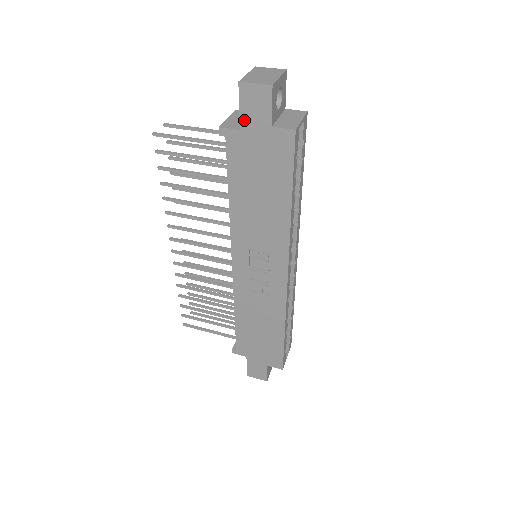
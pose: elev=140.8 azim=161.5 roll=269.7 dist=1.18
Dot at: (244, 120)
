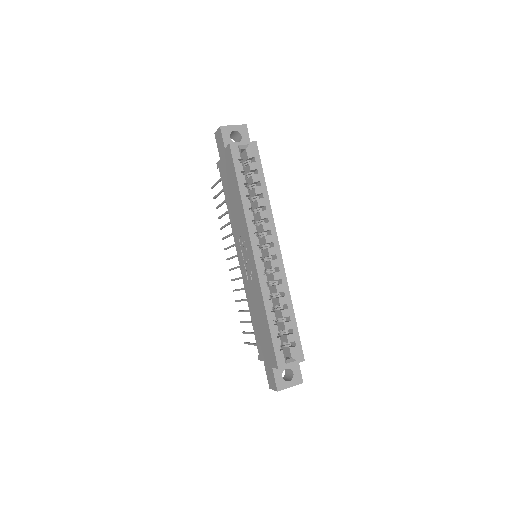
Dot at: (220, 153)
